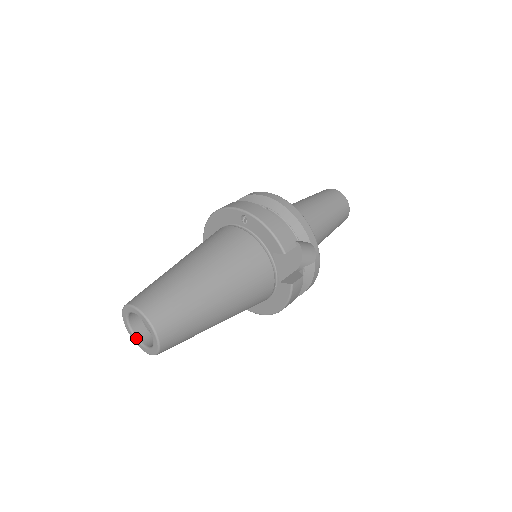
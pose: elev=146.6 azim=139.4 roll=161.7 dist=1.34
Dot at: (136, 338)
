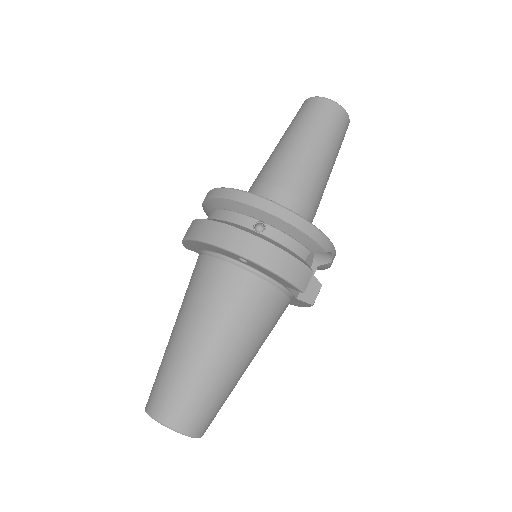
Dot at: occluded
